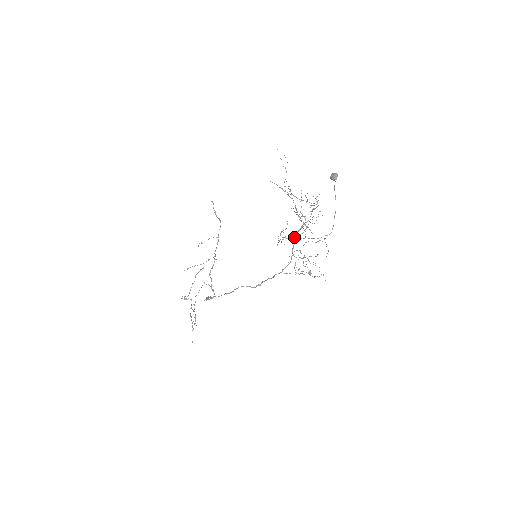
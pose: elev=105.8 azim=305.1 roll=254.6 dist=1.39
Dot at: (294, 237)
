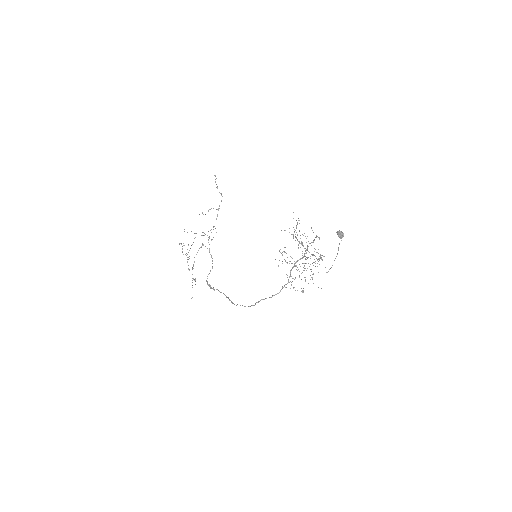
Dot at: (294, 264)
